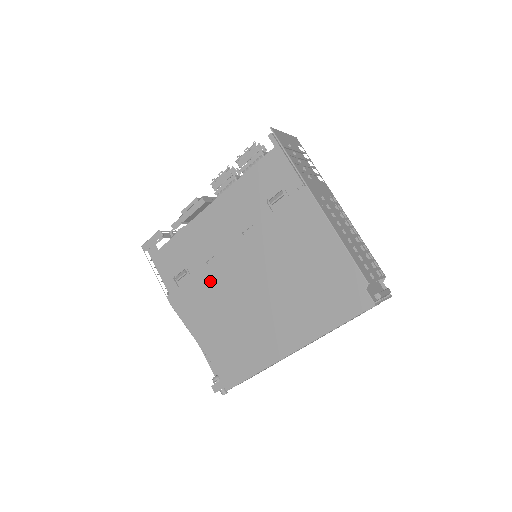
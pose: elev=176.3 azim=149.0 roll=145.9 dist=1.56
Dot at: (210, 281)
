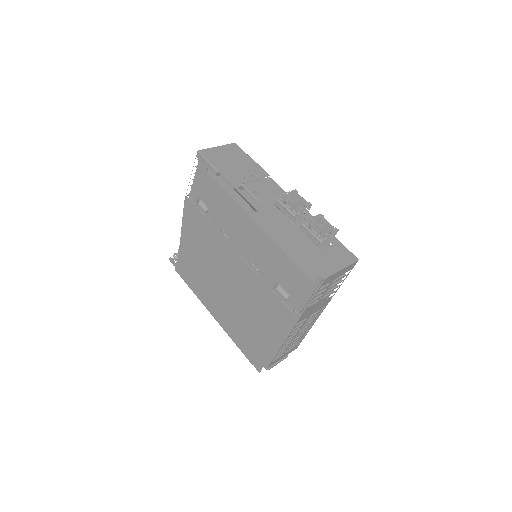
Dot at: (213, 240)
